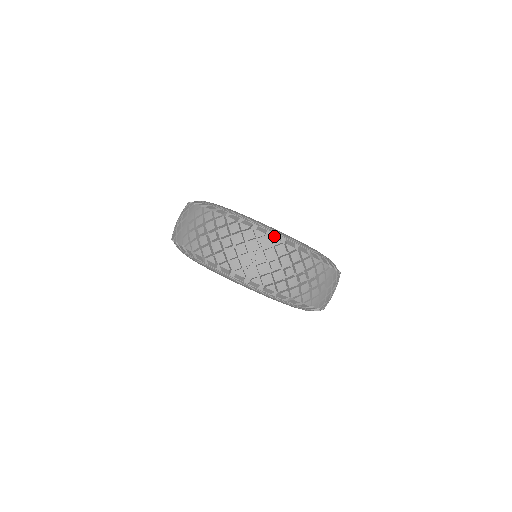
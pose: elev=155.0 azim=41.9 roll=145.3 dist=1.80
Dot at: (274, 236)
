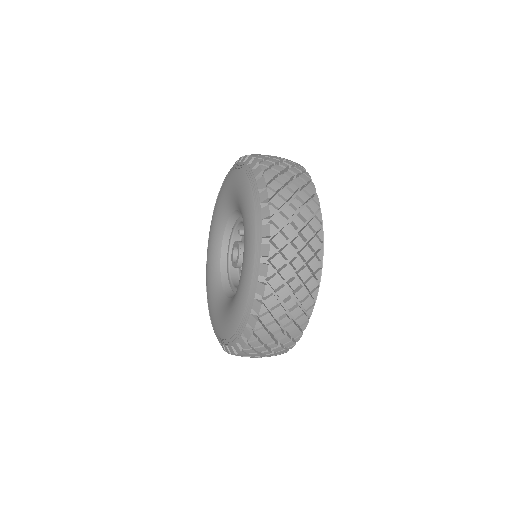
Dot at: occluded
